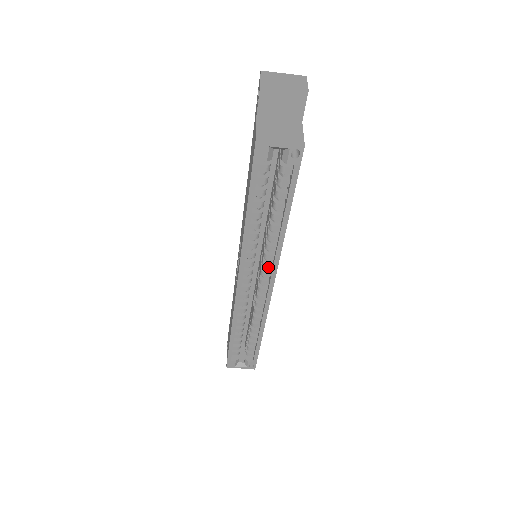
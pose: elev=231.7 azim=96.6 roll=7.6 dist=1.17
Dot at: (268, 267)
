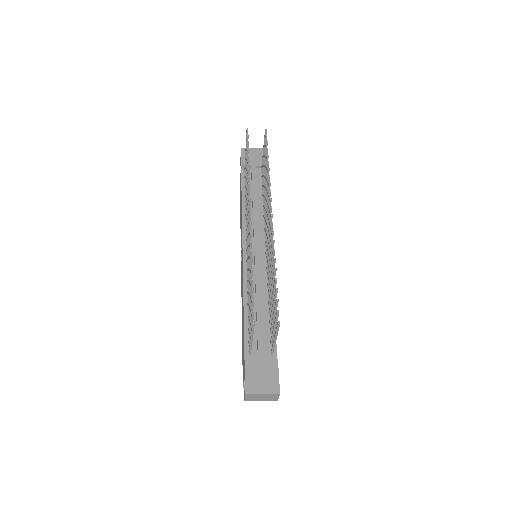
Dot at: occluded
